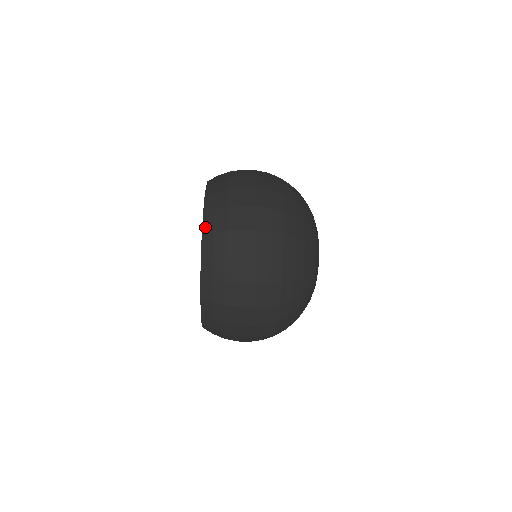
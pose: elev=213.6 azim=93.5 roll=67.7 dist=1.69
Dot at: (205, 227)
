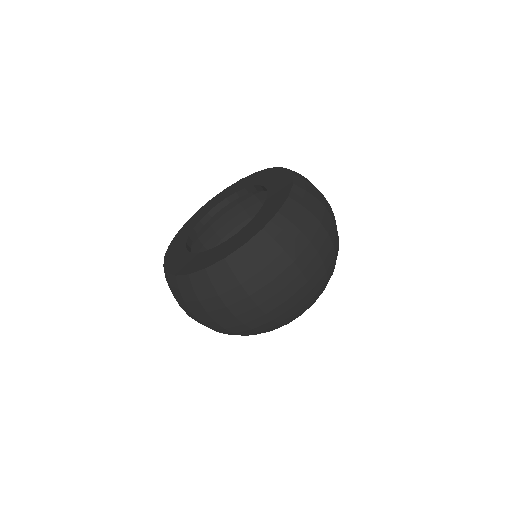
Dot at: (252, 243)
